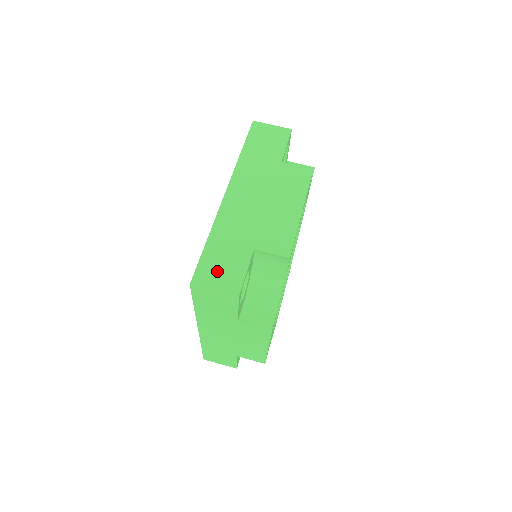
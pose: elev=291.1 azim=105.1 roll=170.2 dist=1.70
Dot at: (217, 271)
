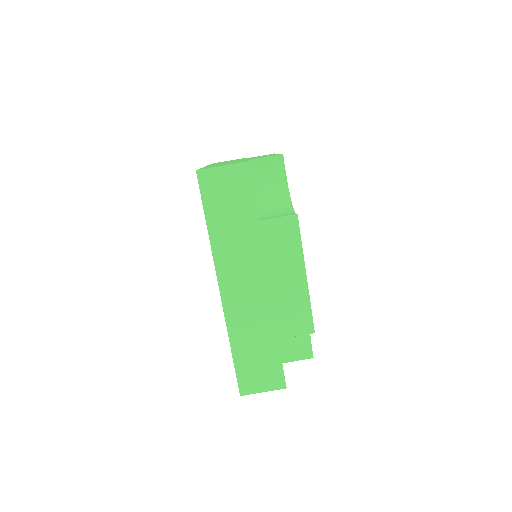
Dot at: (256, 375)
